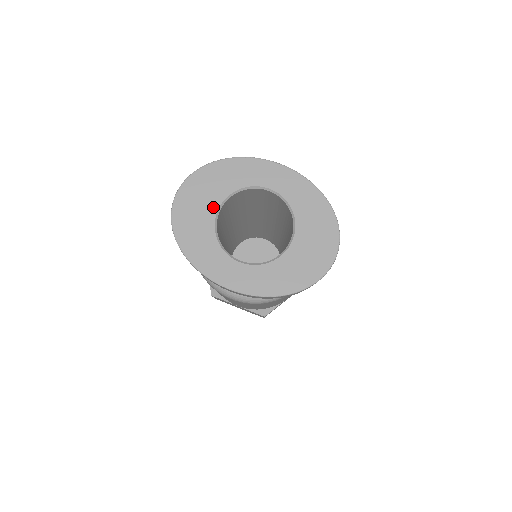
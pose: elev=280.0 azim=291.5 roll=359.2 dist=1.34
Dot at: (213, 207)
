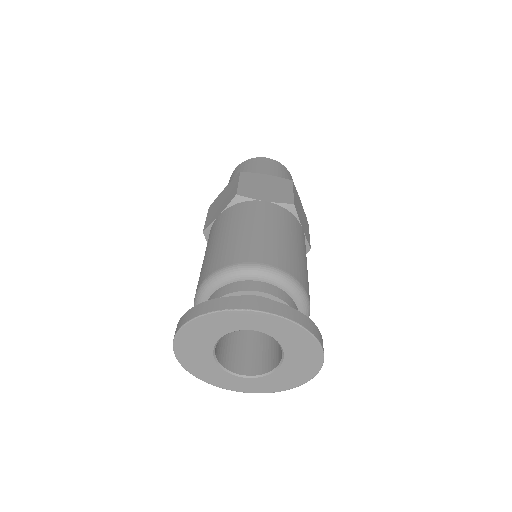
Dot at: (208, 348)
